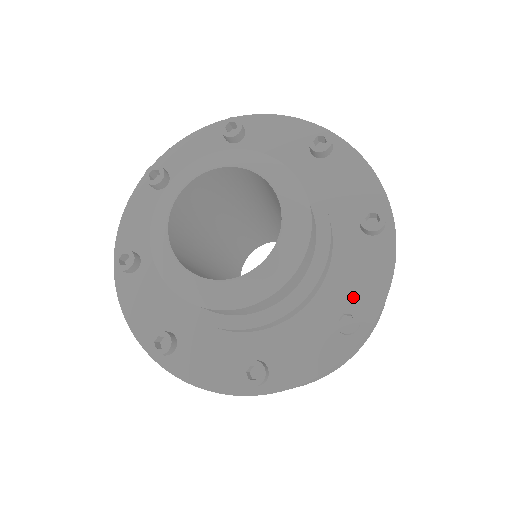
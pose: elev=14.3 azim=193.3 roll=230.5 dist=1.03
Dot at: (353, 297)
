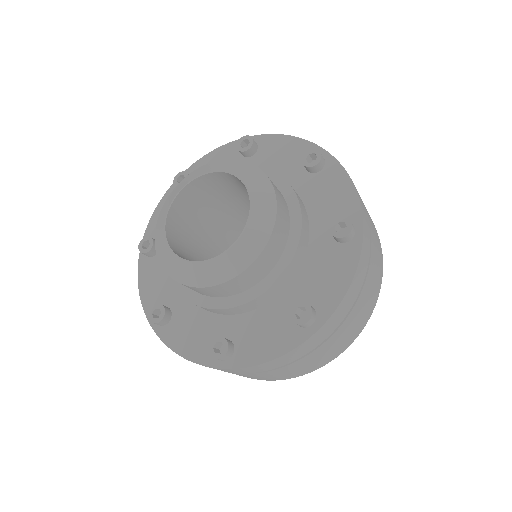
Dot at: (243, 342)
